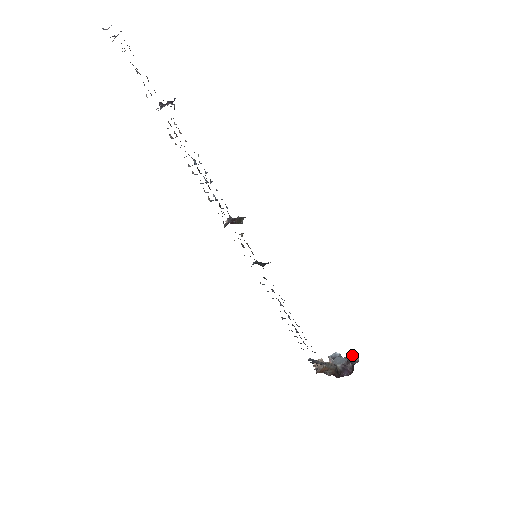
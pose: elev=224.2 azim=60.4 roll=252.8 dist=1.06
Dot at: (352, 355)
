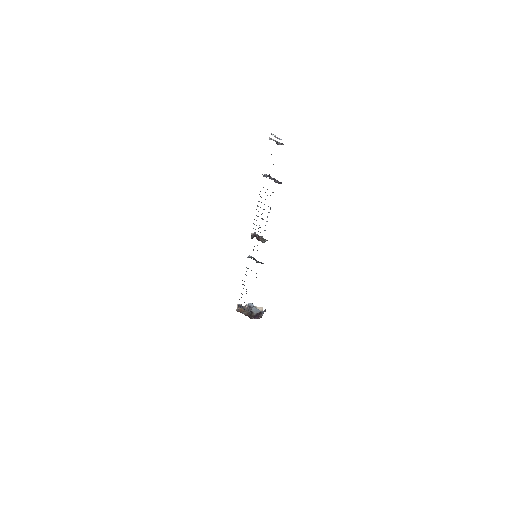
Dot at: occluded
